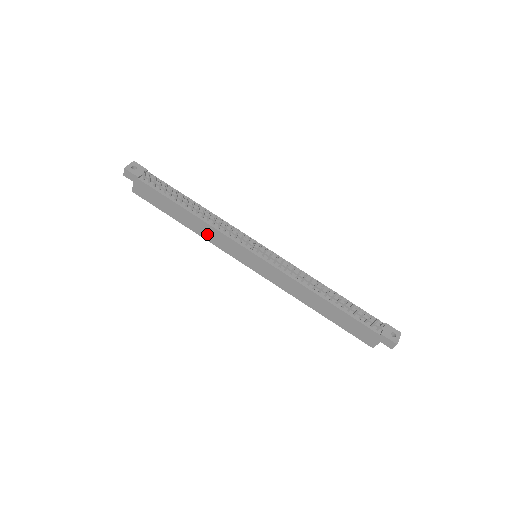
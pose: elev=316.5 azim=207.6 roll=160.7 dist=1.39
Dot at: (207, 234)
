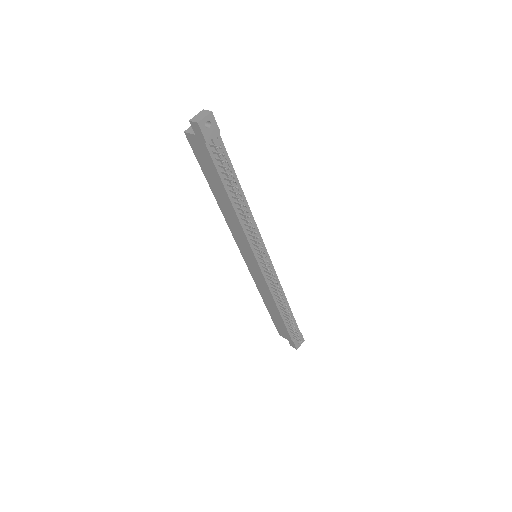
Dot at: (230, 220)
